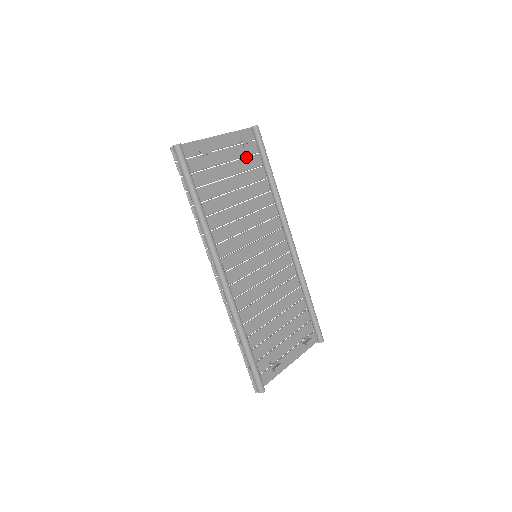
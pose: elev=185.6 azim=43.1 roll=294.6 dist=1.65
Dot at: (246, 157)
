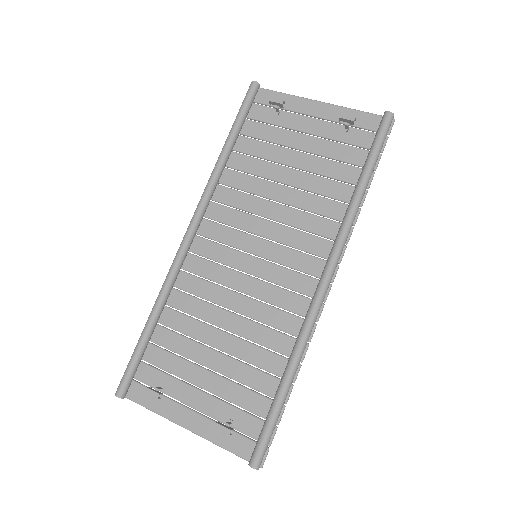
Dot at: occluded
